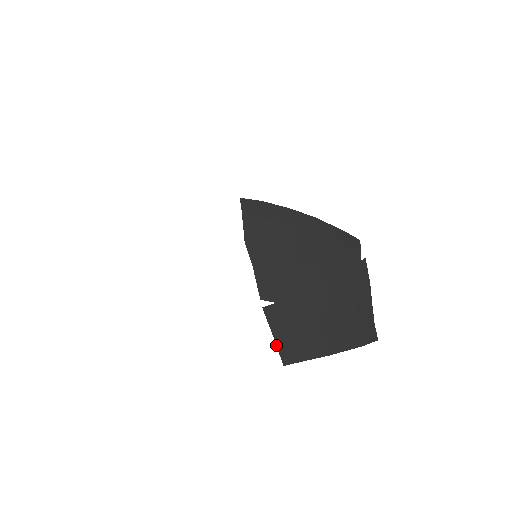
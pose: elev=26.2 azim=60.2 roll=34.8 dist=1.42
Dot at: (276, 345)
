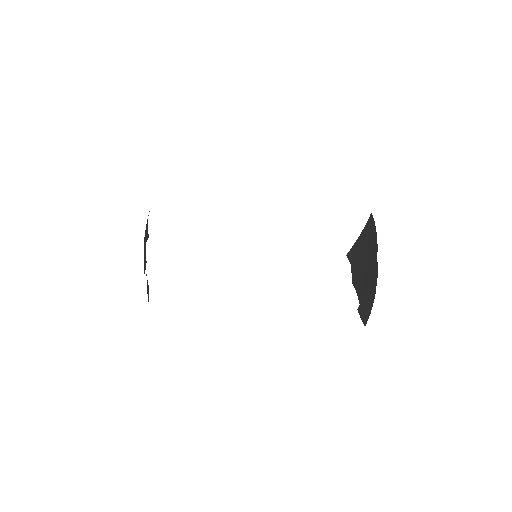
Dot at: (362, 321)
